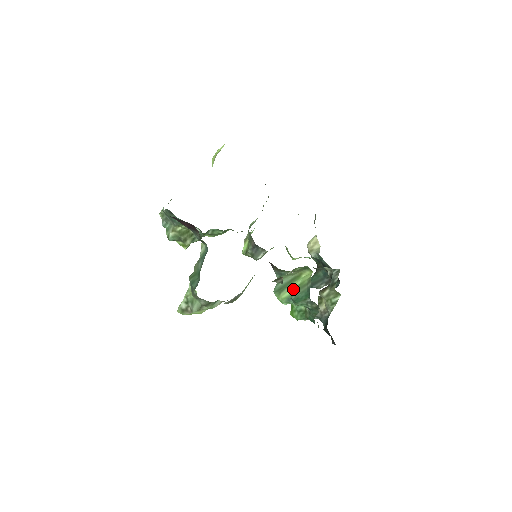
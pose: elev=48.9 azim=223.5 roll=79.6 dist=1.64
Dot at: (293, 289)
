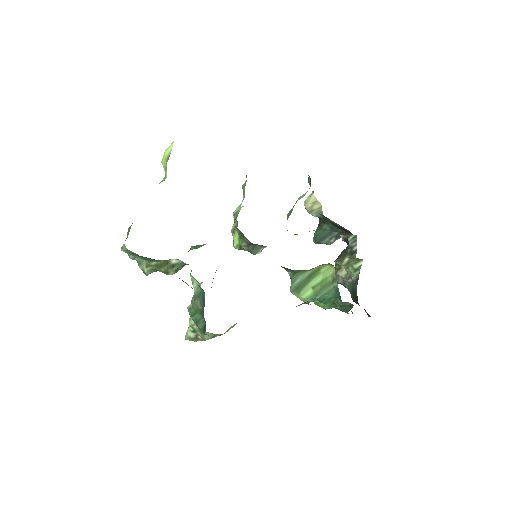
Dot at: (315, 287)
